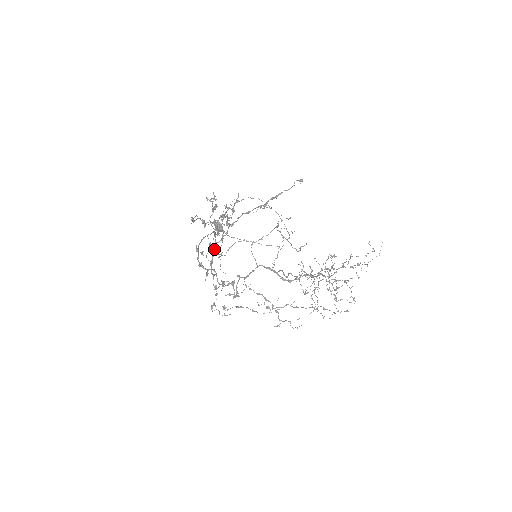
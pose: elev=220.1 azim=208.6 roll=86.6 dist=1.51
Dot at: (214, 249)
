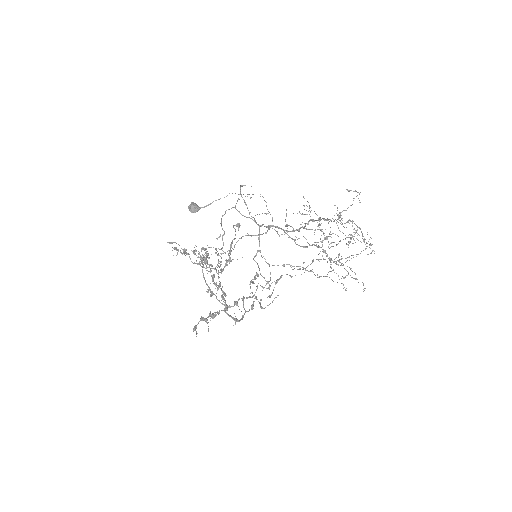
Dot at: (228, 315)
